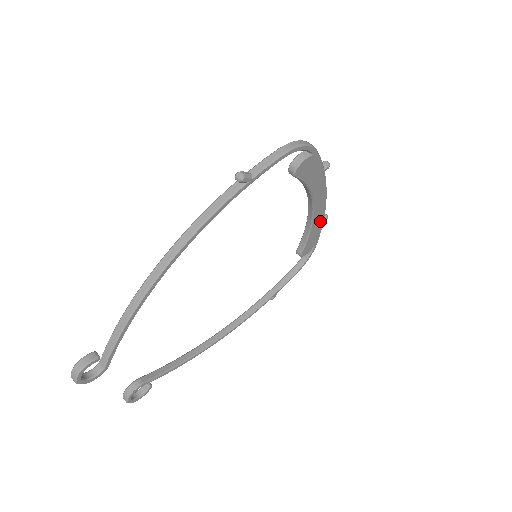
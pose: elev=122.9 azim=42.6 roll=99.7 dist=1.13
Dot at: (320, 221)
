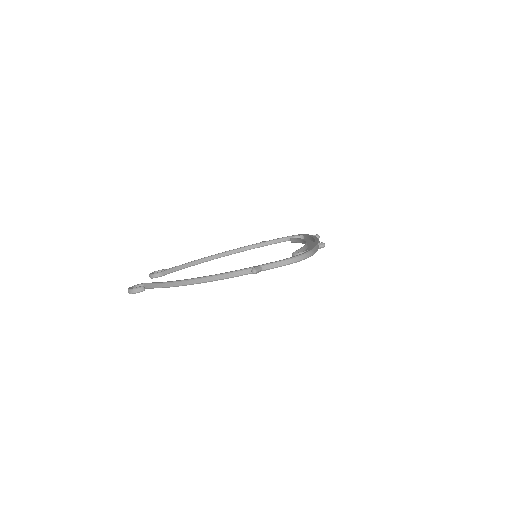
Dot at: occluded
